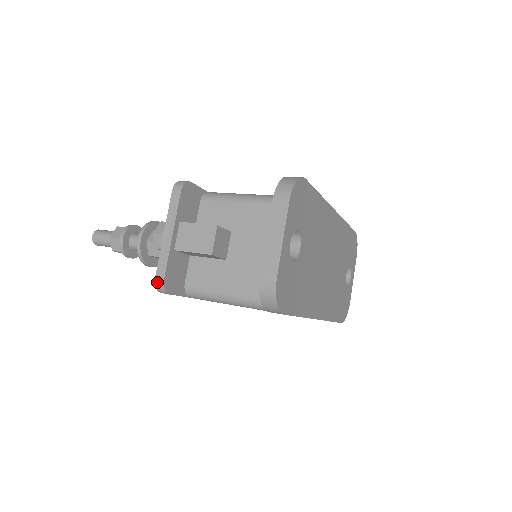
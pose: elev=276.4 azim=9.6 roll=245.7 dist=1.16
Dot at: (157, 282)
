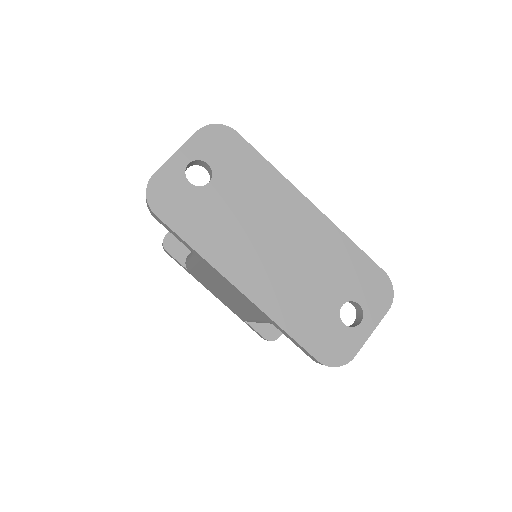
Dot at: (163, 239)
